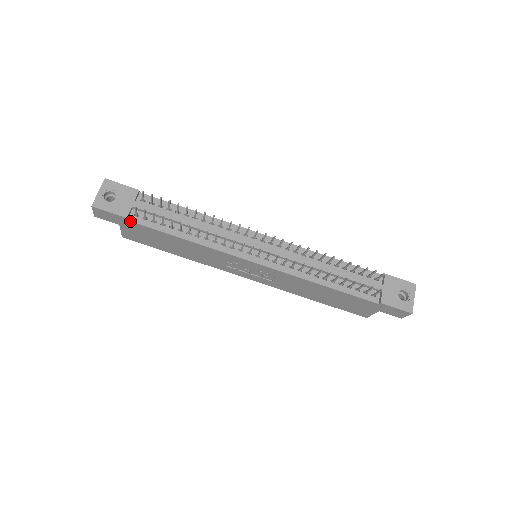
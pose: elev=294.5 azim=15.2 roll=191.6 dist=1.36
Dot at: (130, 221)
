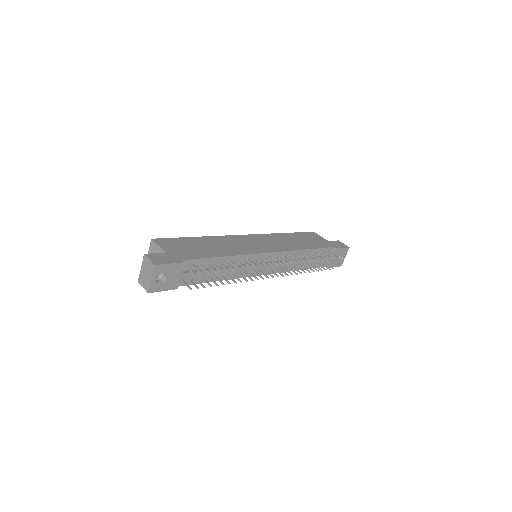
Dot at: (177, 286)
